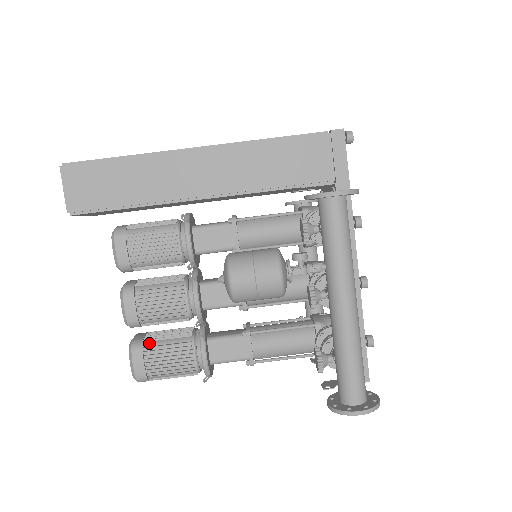
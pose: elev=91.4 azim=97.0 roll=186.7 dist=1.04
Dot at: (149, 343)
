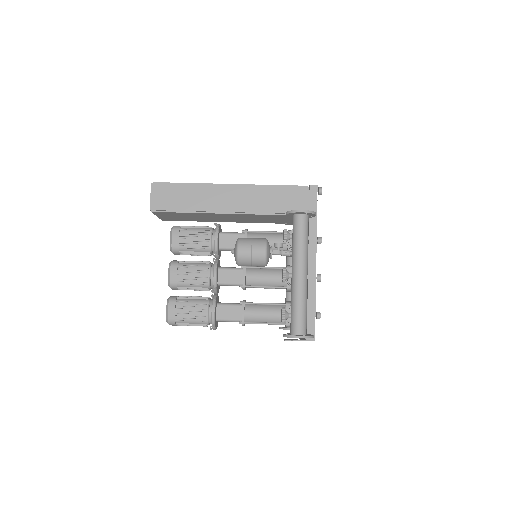
Dot at: (180, 299)
